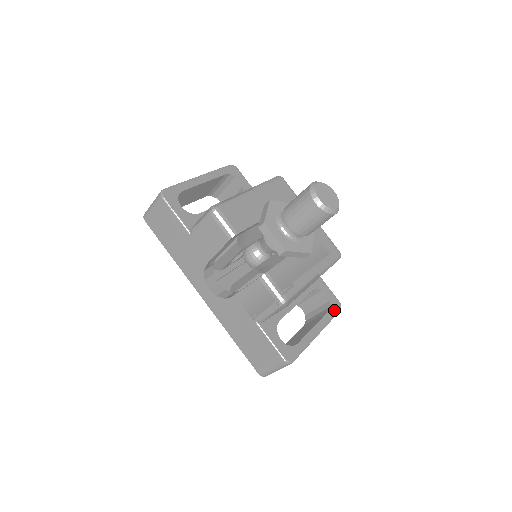
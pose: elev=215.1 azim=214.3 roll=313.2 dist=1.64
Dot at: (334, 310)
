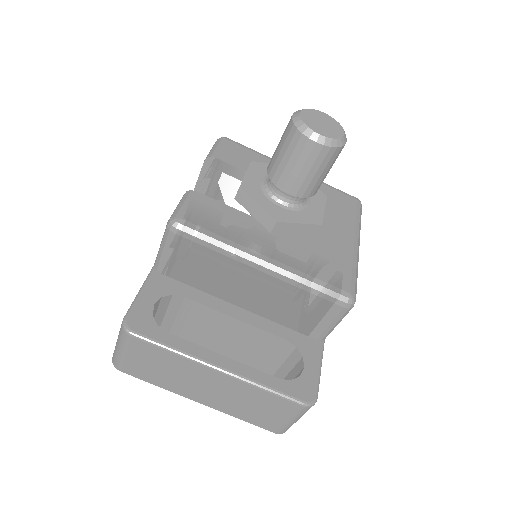
Dot at: (290, 389)
